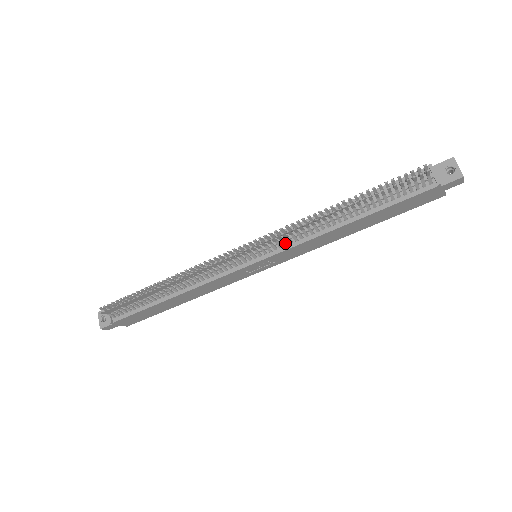
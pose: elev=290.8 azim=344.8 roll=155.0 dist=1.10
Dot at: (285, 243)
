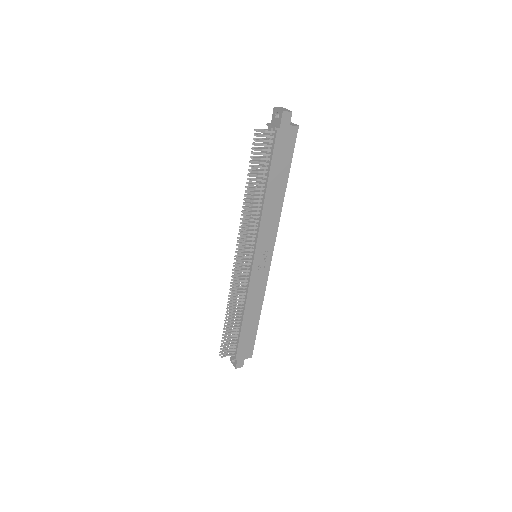
Dot at: (253, 235)
